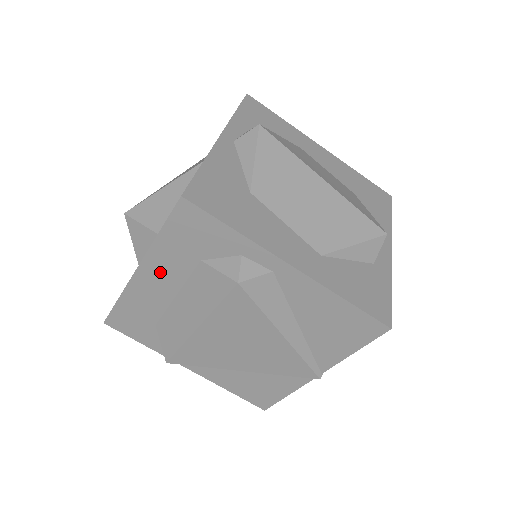
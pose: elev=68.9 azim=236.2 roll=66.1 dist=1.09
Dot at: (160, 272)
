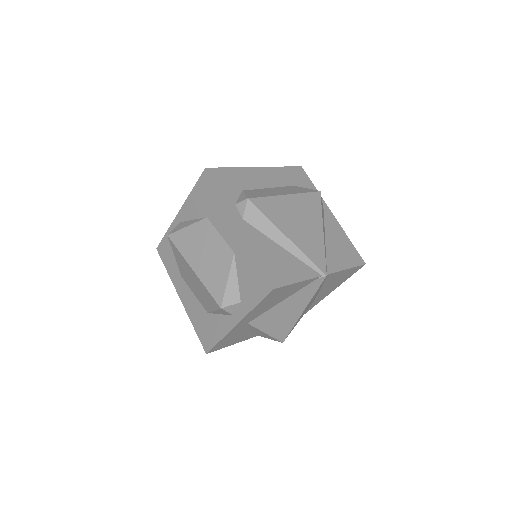
Dot at: (270, 176)
